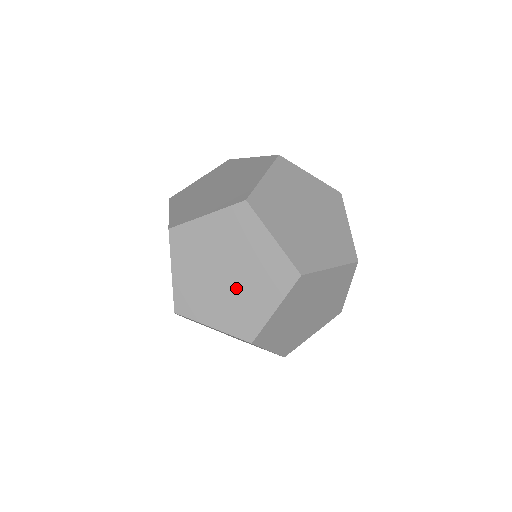
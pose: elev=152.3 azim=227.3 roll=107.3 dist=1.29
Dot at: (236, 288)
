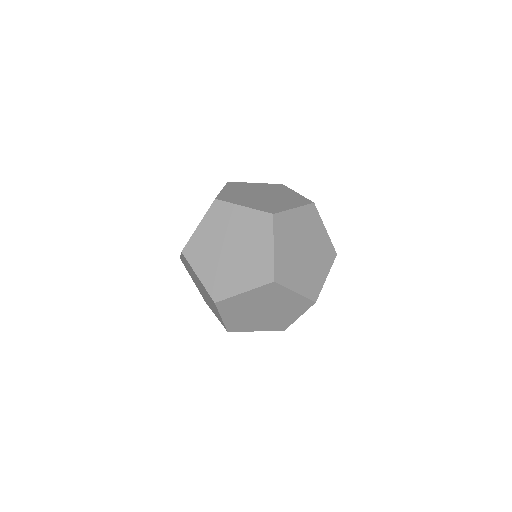
Dot at: (268, 199)
